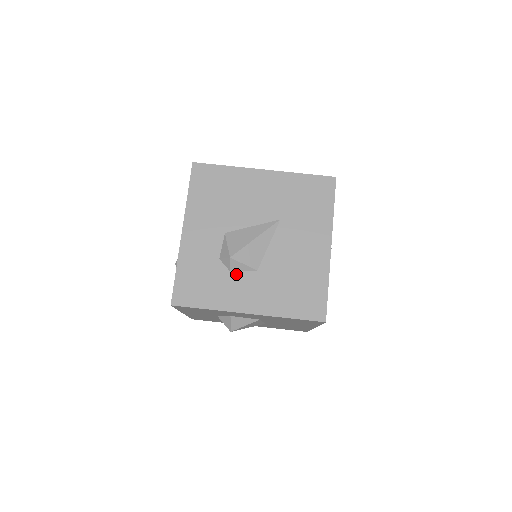
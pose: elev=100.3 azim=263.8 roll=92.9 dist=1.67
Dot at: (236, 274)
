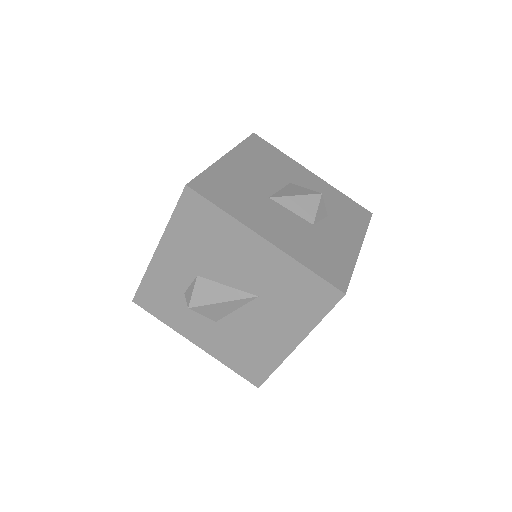
Dot at: (195, 313)
